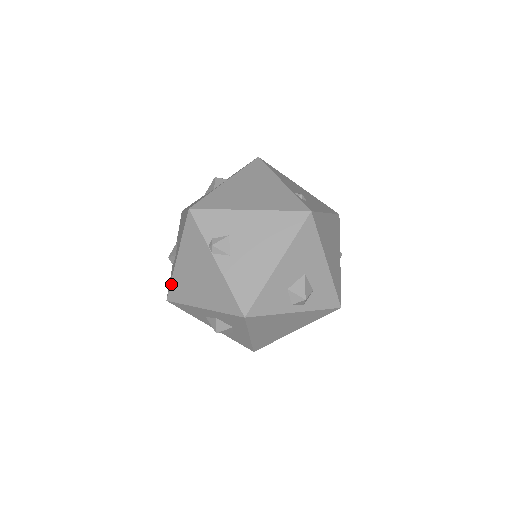
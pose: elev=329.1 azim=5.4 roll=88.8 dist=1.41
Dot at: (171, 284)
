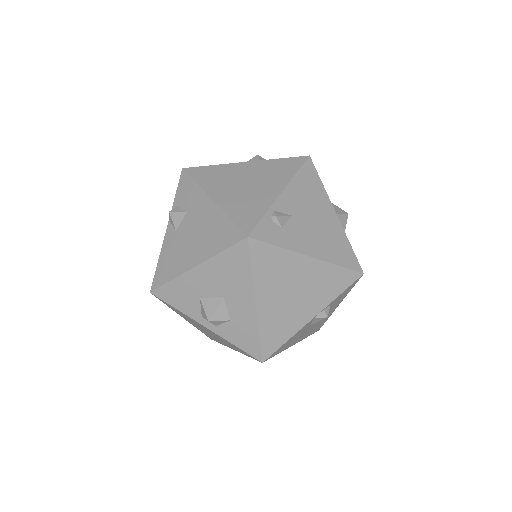
Dot at: occluded
